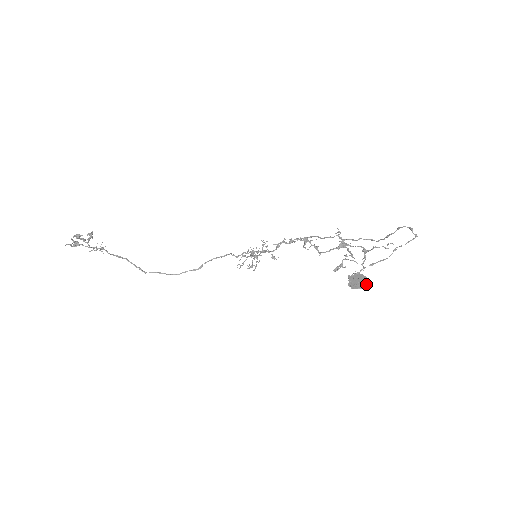
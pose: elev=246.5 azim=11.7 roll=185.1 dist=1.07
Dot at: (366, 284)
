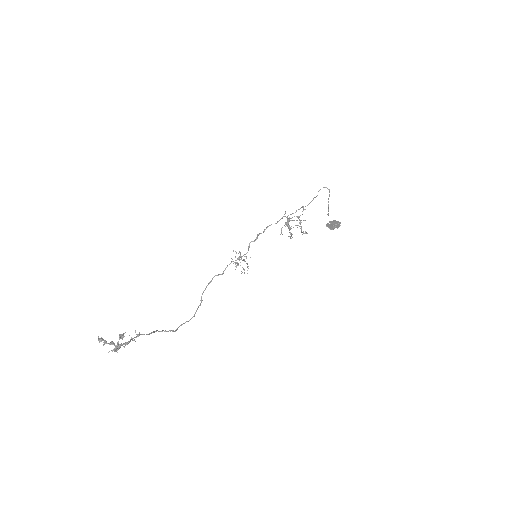
Dot at: occluded
